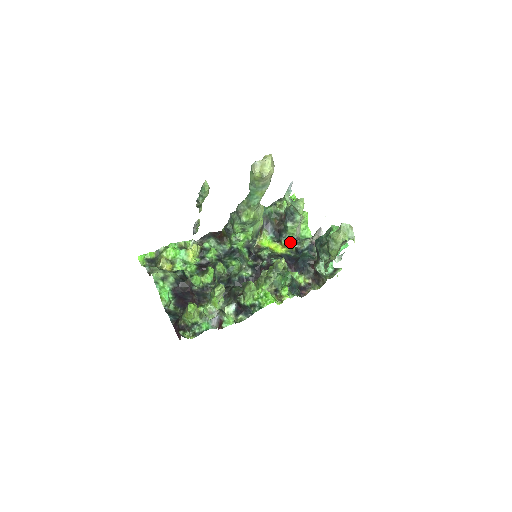
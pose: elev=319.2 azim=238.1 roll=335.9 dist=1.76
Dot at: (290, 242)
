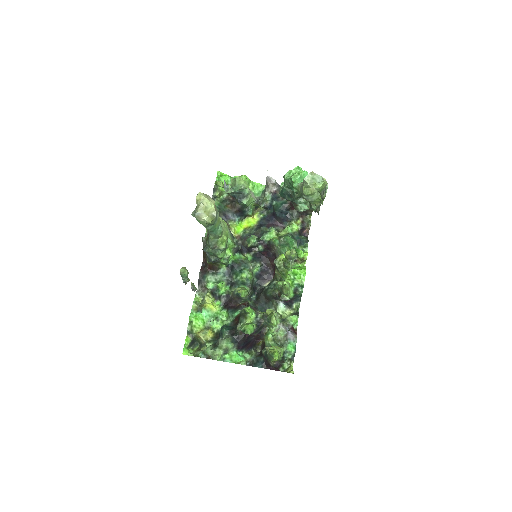
Dot at: (253, 207)
